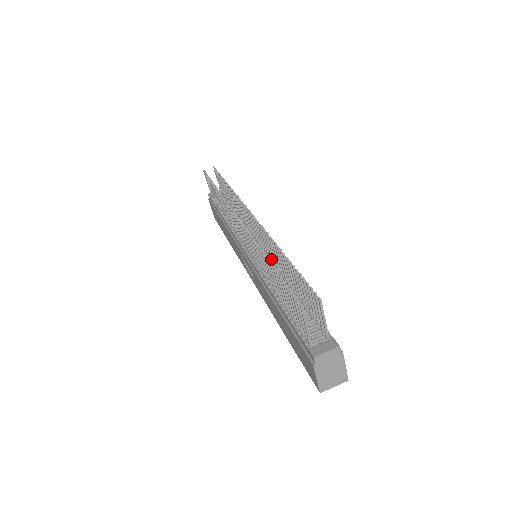
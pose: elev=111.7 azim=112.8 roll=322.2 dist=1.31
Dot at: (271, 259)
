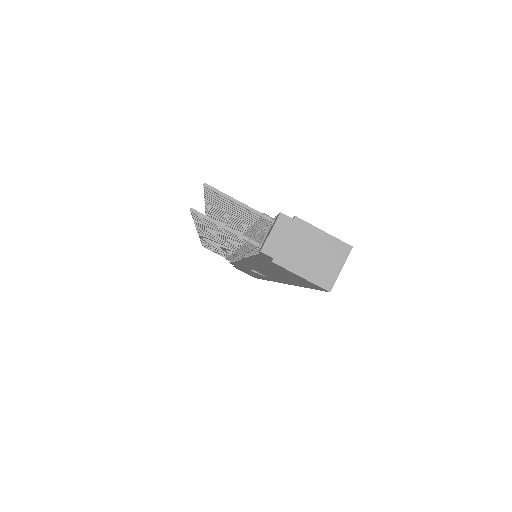
Dot at: occluded
